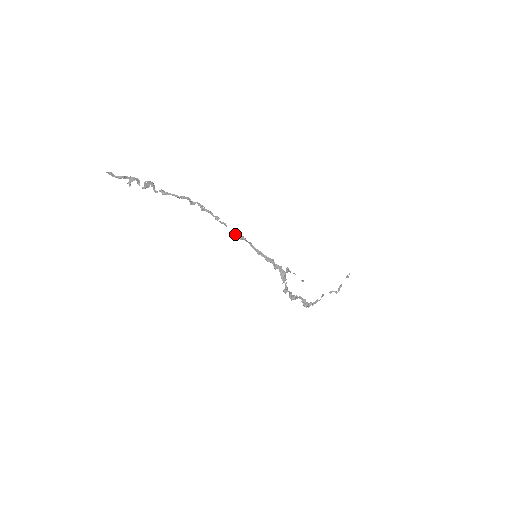
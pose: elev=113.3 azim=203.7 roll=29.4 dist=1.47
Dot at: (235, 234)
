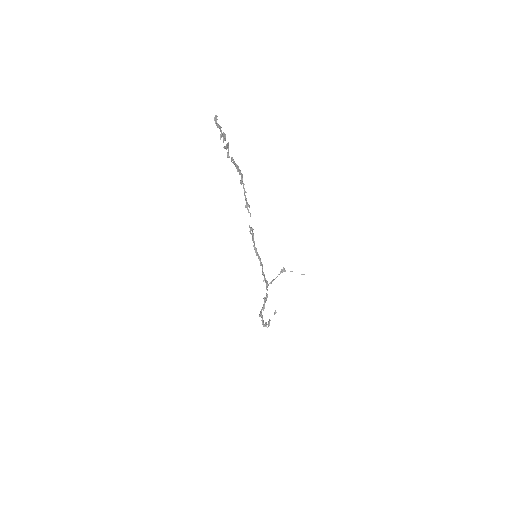
Dot at: (251, 228)
